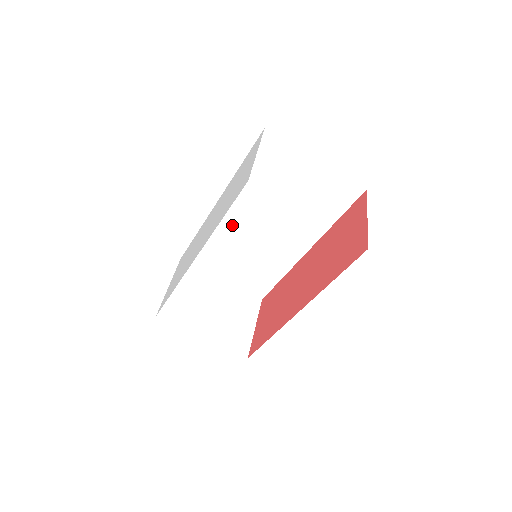
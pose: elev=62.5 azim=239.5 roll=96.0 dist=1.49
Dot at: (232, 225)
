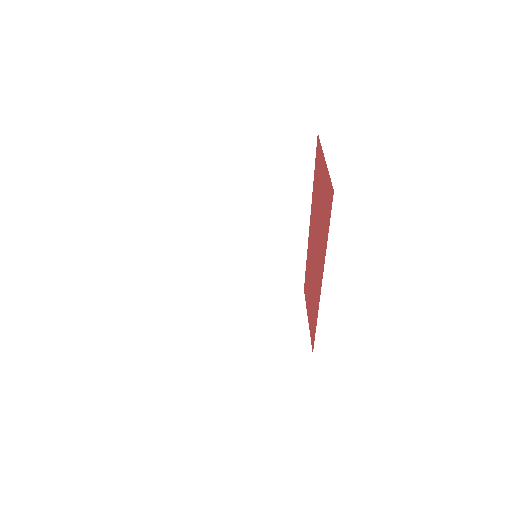
Dot at: (226, 239)
